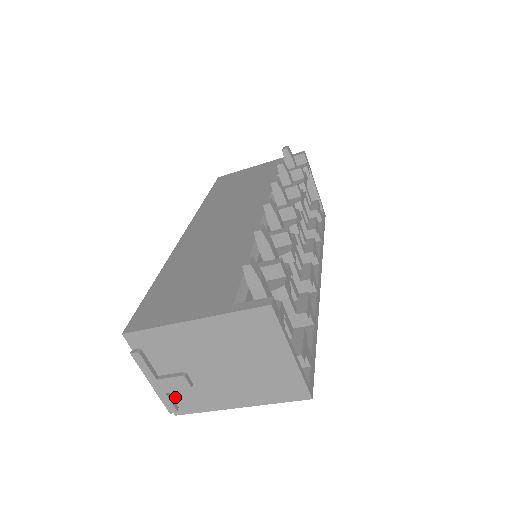
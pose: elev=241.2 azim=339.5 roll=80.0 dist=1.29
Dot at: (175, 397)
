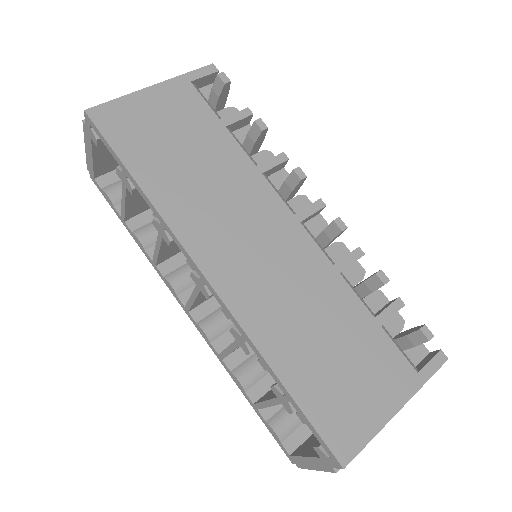
Dot at: occluded
